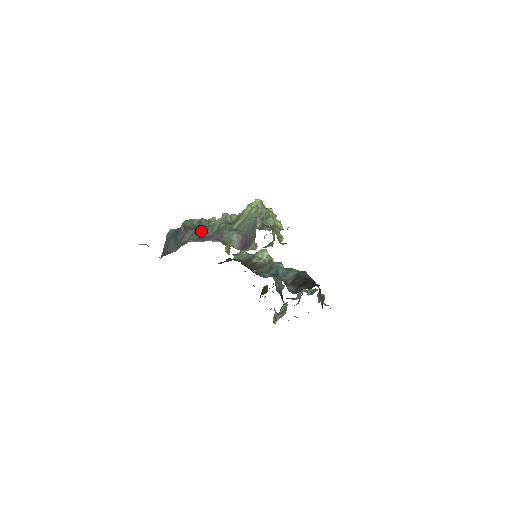
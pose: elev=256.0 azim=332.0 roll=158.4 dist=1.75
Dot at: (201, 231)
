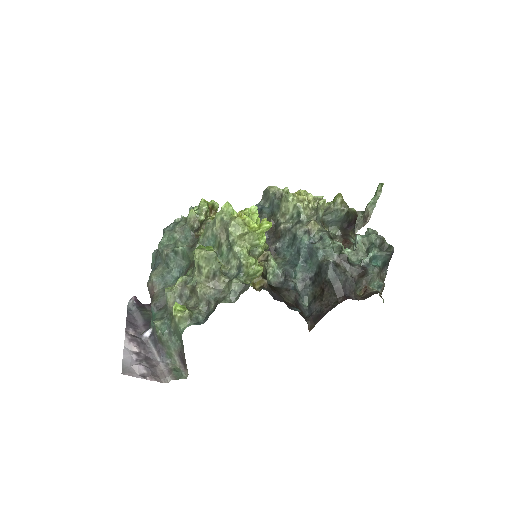
Dot at: (153, 319)
